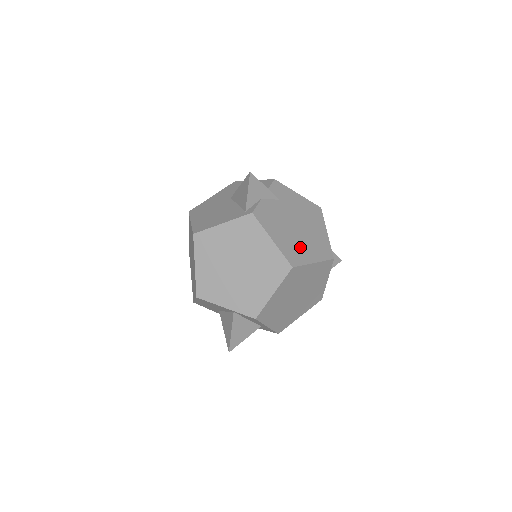
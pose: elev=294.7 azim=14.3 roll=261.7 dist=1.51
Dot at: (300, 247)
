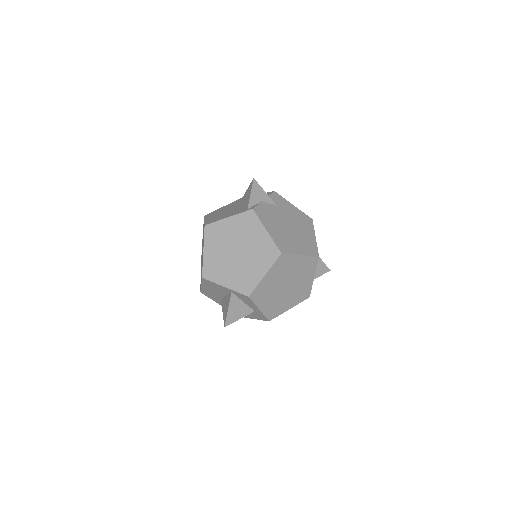
Dot at: (290, 241)
